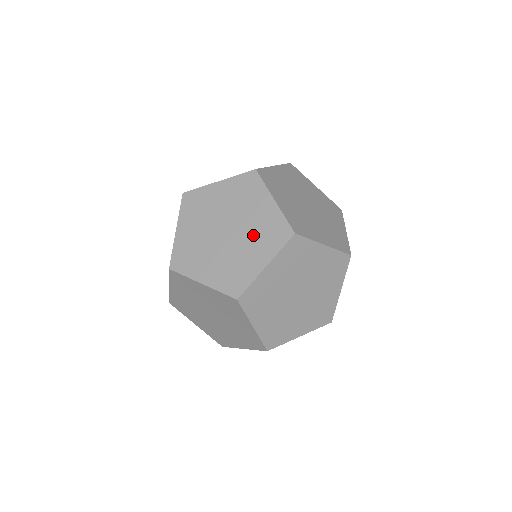
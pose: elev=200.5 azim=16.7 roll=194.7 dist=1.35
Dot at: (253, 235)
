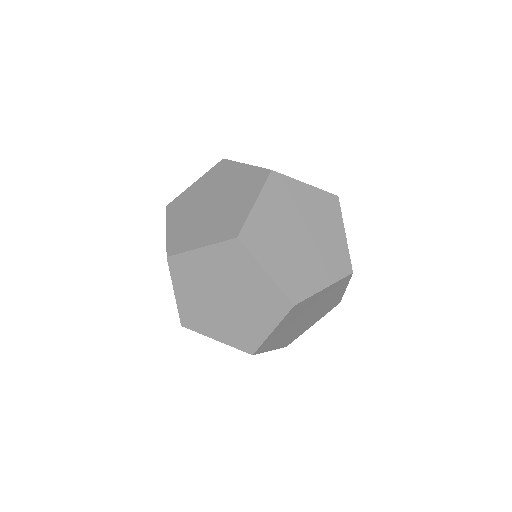
Dot at: occluded
